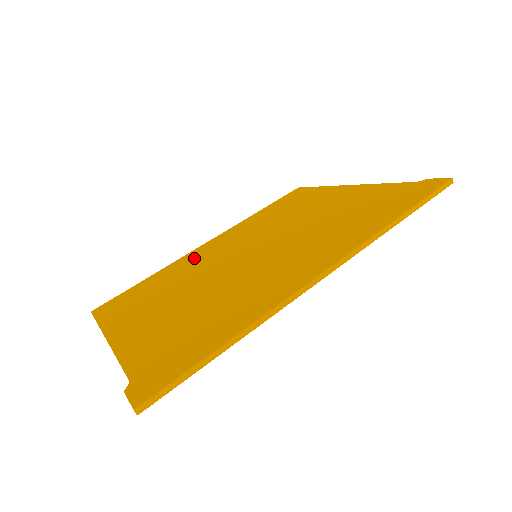
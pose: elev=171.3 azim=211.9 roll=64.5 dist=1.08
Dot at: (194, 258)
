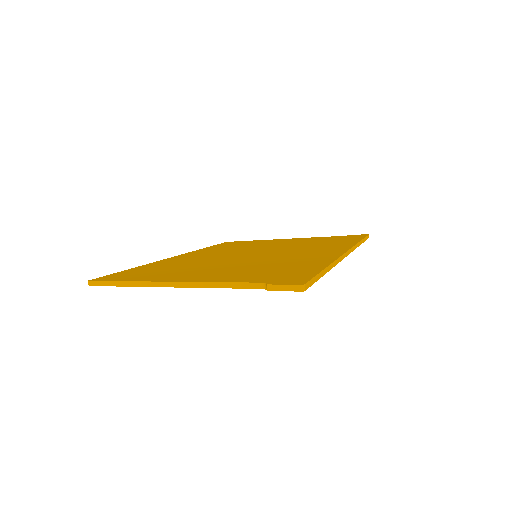
Dot at: (179, 259)
